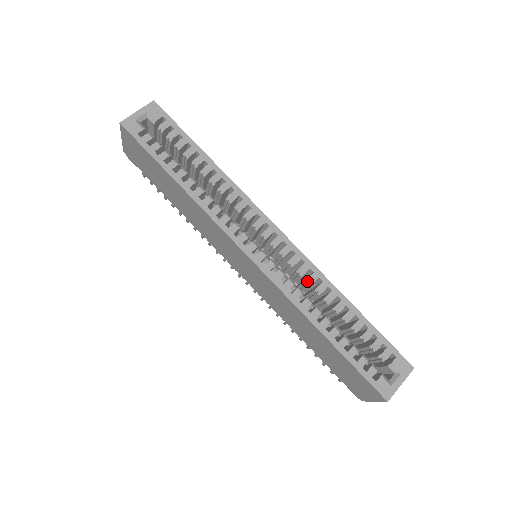
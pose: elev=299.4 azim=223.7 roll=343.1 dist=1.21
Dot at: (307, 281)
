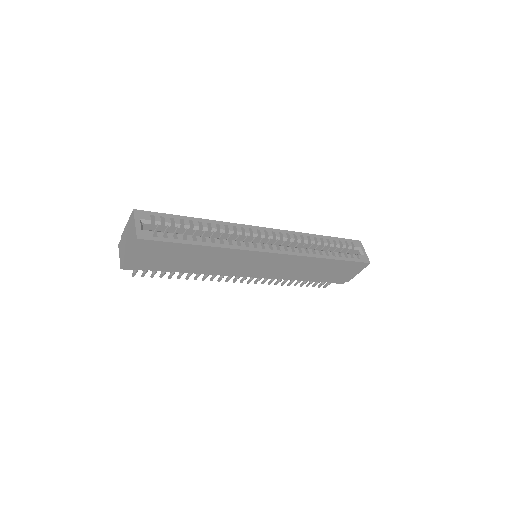
Dot at: (298, 242)
